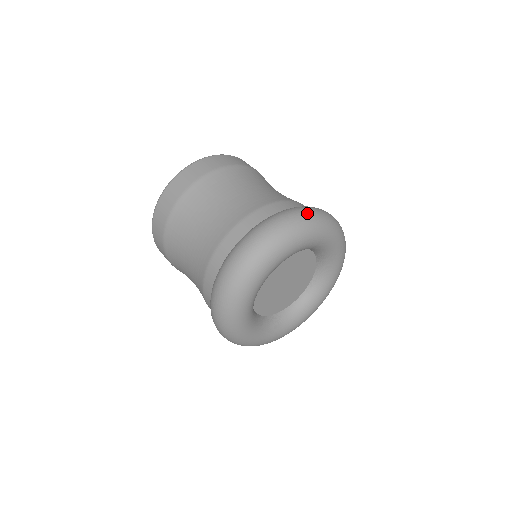
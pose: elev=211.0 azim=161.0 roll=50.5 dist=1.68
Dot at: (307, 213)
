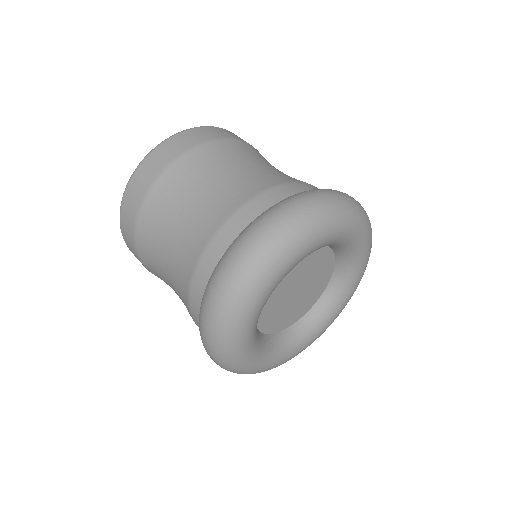
Dot at: occluded
